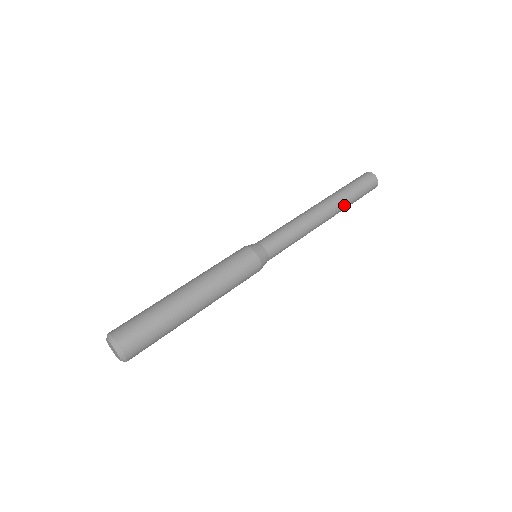
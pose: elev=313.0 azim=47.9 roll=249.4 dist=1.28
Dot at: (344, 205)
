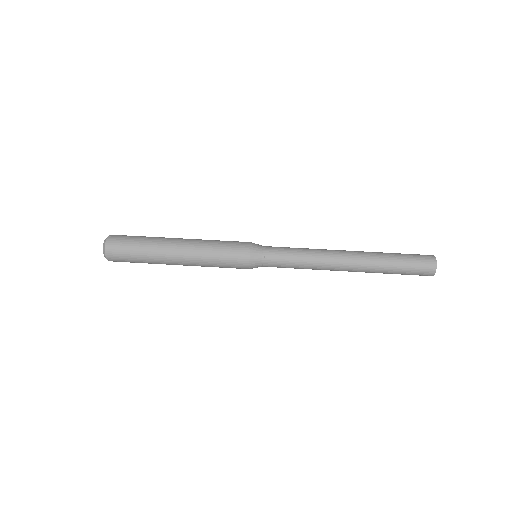
Dot at: (374, 271)
